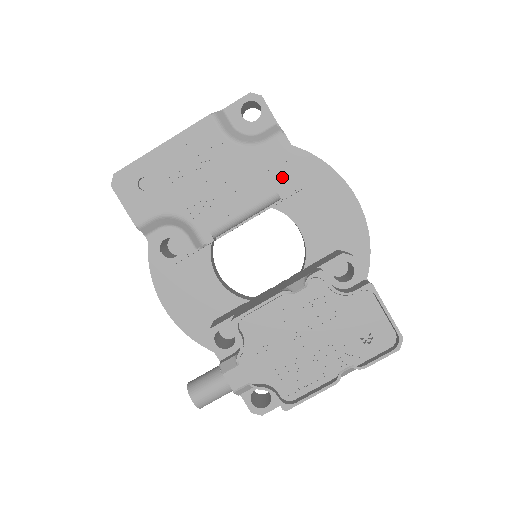
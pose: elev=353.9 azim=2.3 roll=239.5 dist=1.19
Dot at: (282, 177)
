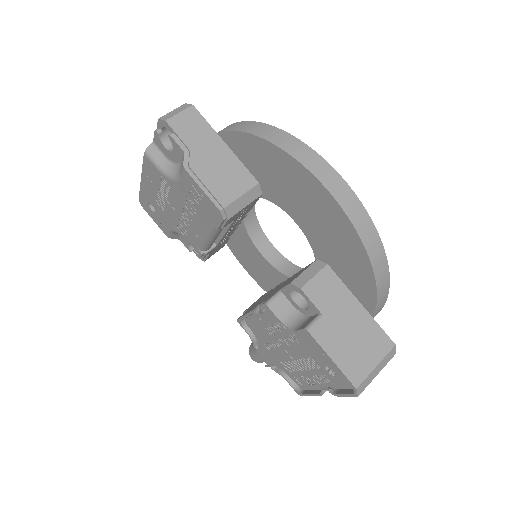
Dot at: (207, 211)
